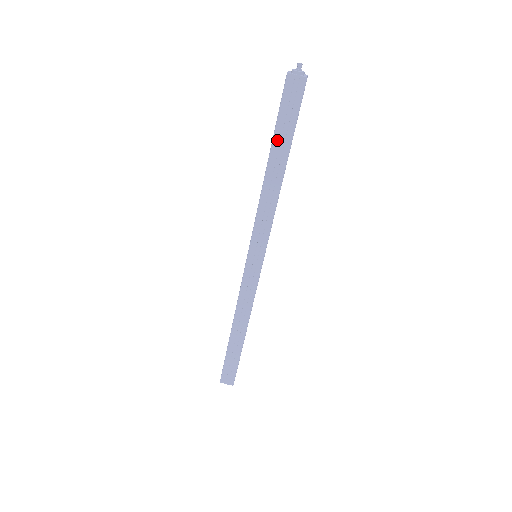
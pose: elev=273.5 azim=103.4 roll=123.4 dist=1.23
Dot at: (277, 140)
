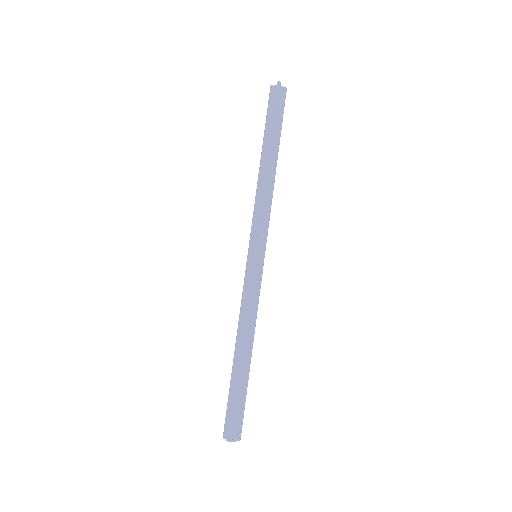
Dot at: (268, 137)
